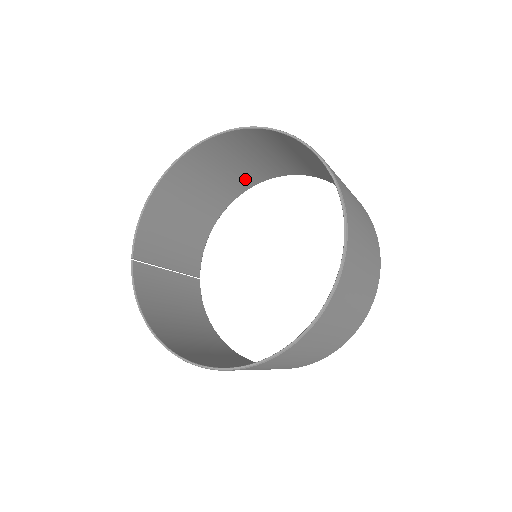
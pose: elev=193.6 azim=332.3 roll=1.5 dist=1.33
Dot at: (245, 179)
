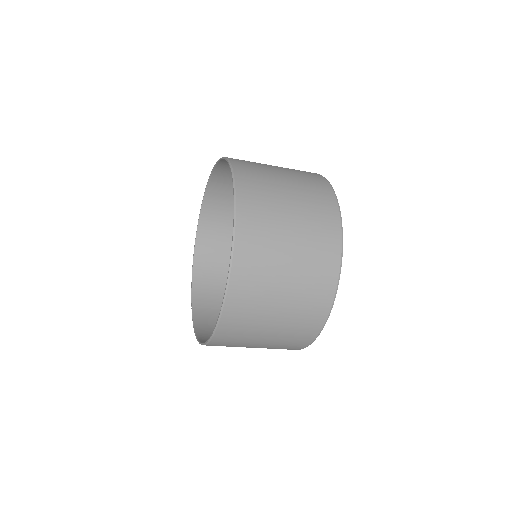
Dot at: occluded
